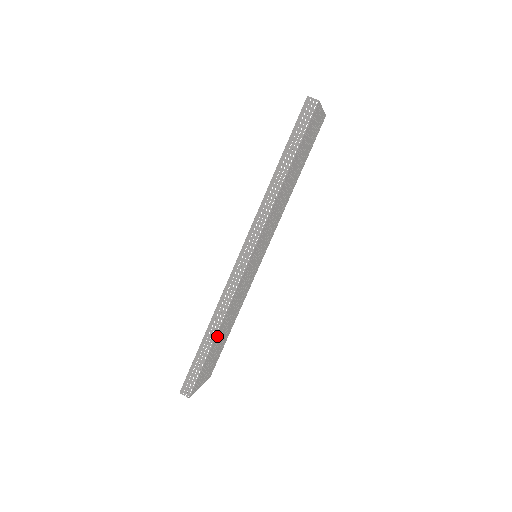
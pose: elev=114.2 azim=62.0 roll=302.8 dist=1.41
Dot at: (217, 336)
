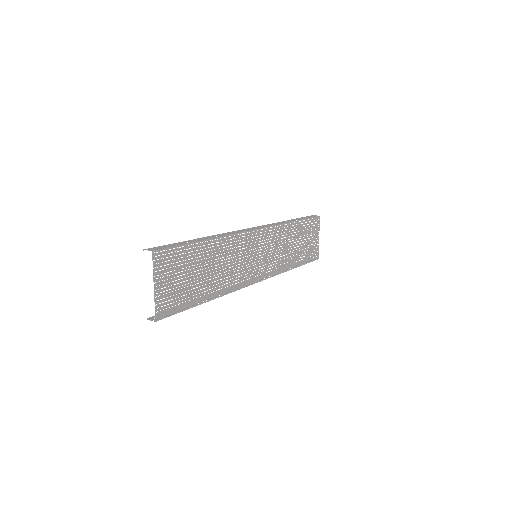
Dot at: (207, 246)
